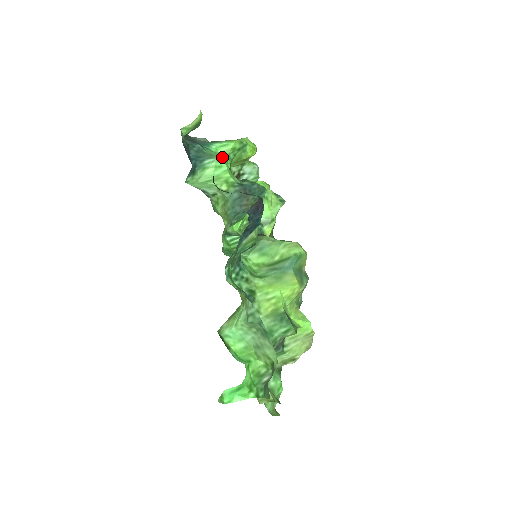
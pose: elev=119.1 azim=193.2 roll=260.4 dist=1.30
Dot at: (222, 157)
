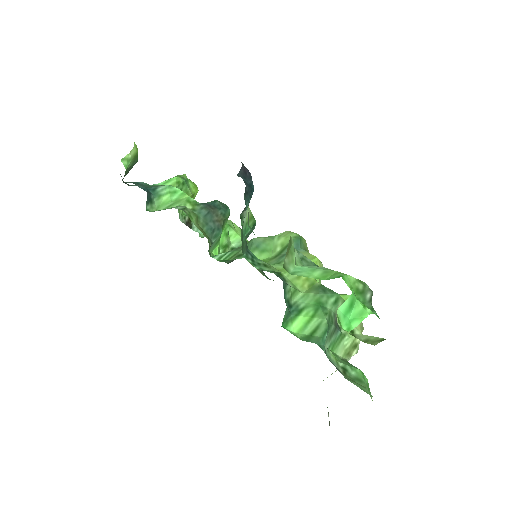
Dot at: occluded
